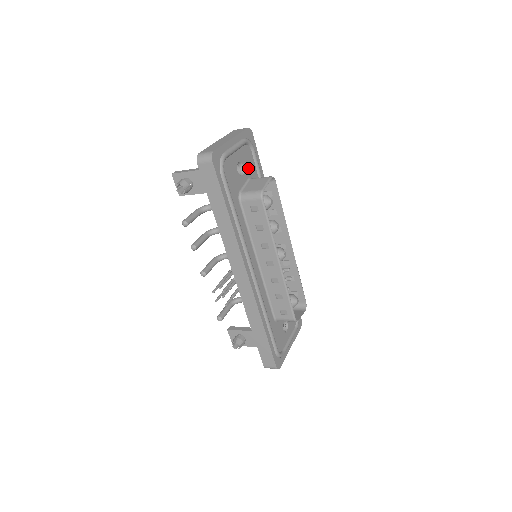
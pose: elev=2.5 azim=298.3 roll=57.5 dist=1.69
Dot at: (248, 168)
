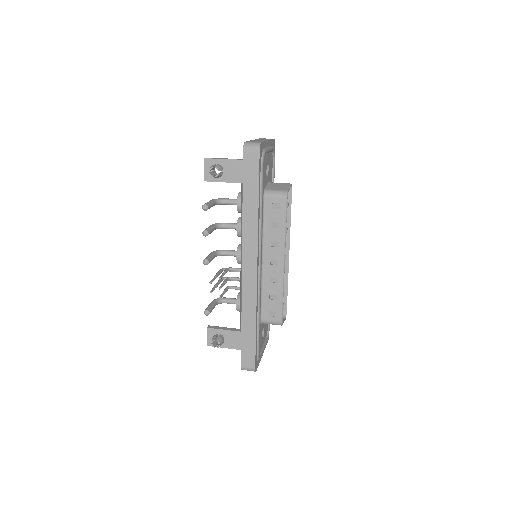
Dot at: (270, 172)
